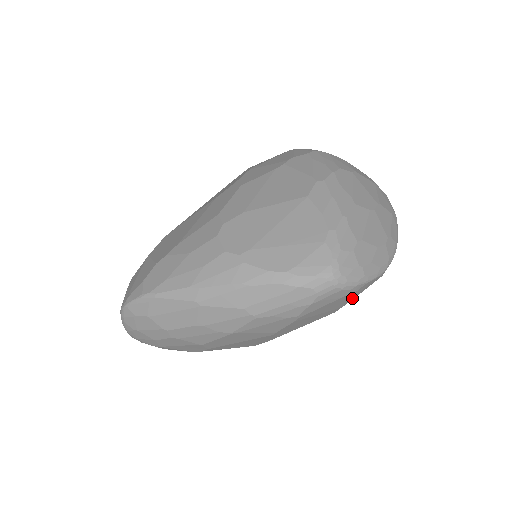
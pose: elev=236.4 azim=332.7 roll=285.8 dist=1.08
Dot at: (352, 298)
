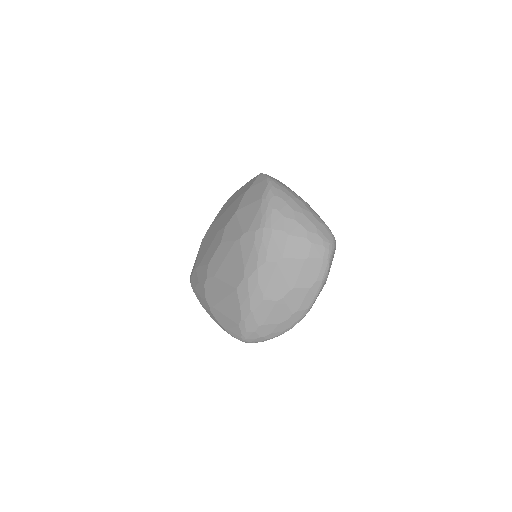
Dot at: occluded
